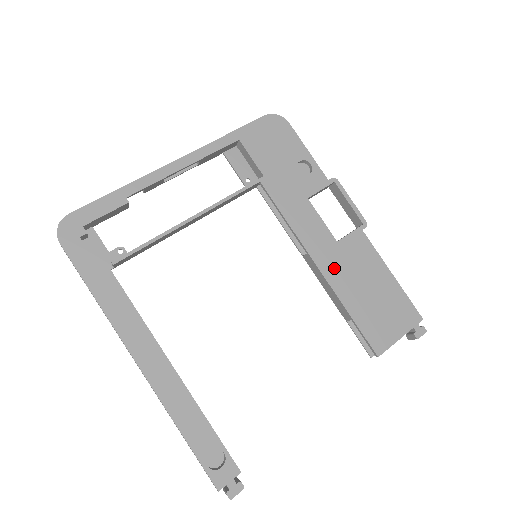
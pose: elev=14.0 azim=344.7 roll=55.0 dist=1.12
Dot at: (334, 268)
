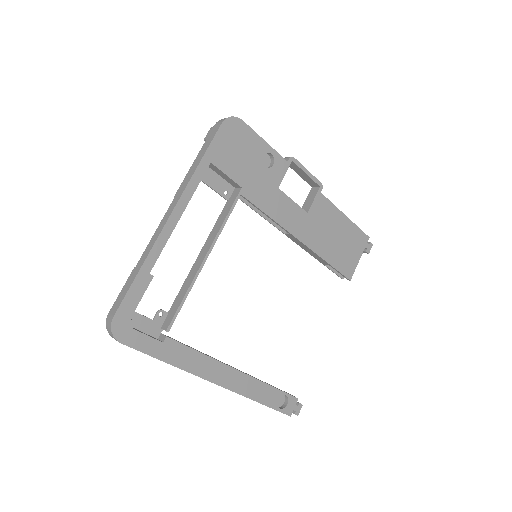
Dot at: (311, 235)
